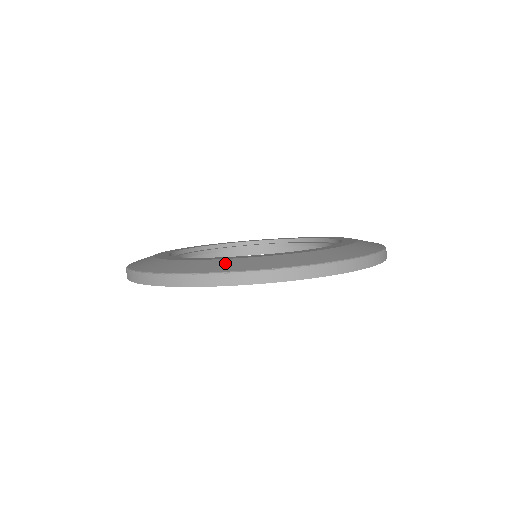
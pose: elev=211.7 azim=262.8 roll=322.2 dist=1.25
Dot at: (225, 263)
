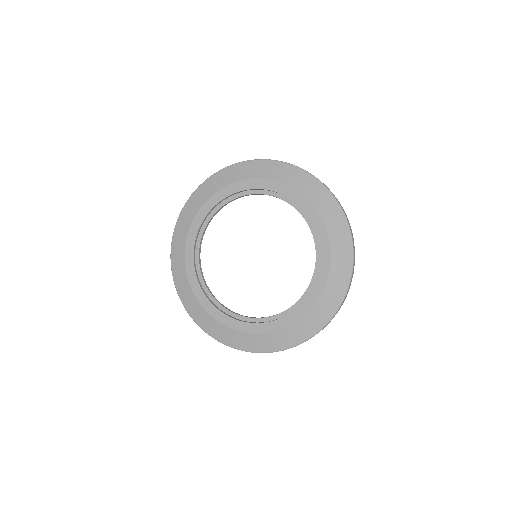
Dot at: (233, 336)
